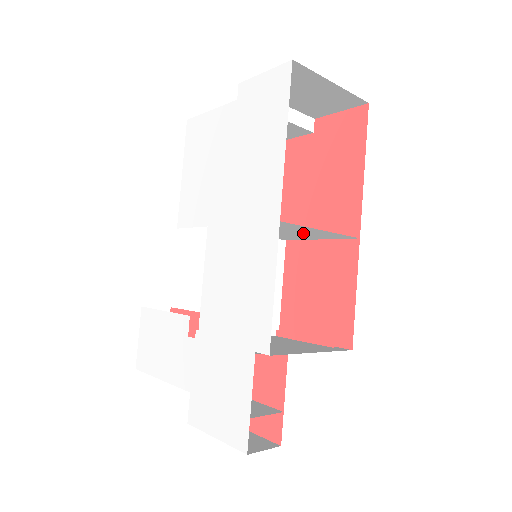
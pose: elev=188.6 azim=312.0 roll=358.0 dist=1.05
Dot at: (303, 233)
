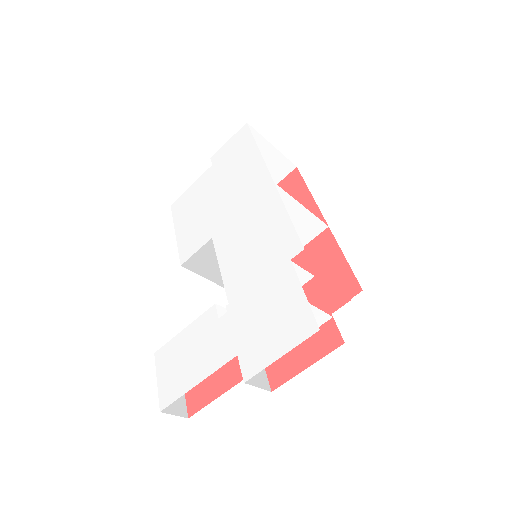
Dot at: occluded
